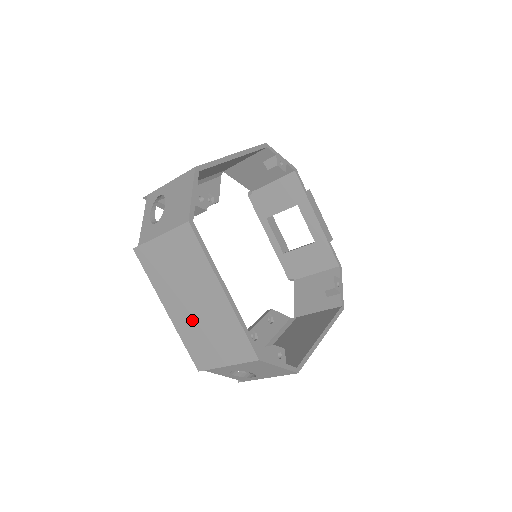
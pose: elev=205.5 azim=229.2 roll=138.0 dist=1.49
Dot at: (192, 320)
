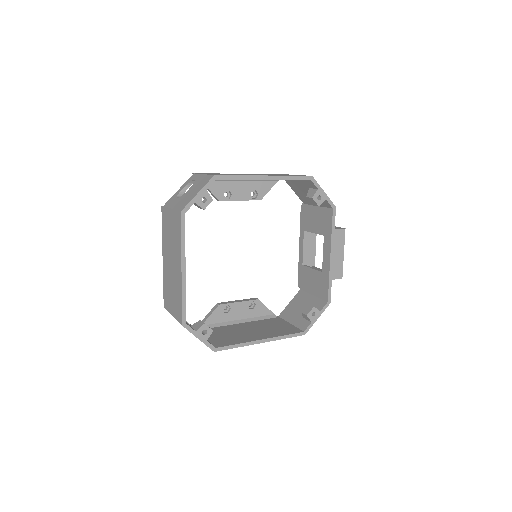
Dot at: (169, 273)
